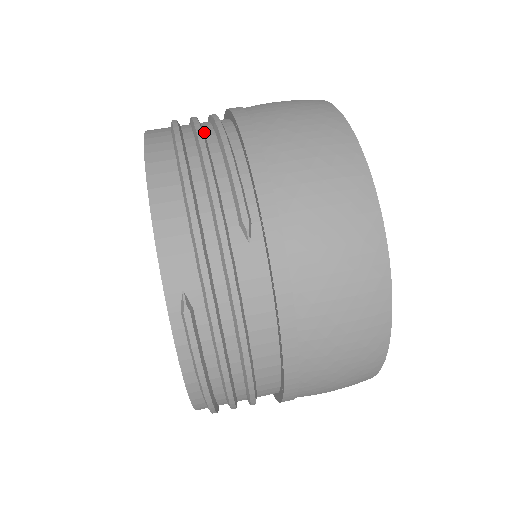
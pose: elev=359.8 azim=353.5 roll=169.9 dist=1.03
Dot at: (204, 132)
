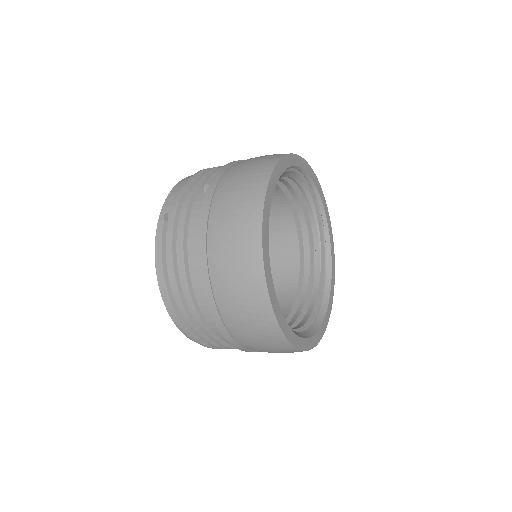
Dot at: occluded
